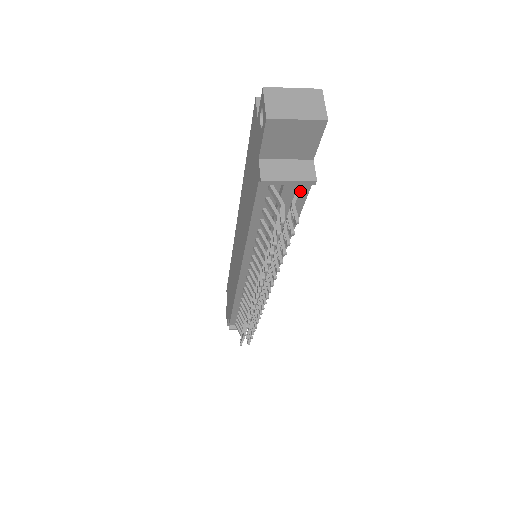
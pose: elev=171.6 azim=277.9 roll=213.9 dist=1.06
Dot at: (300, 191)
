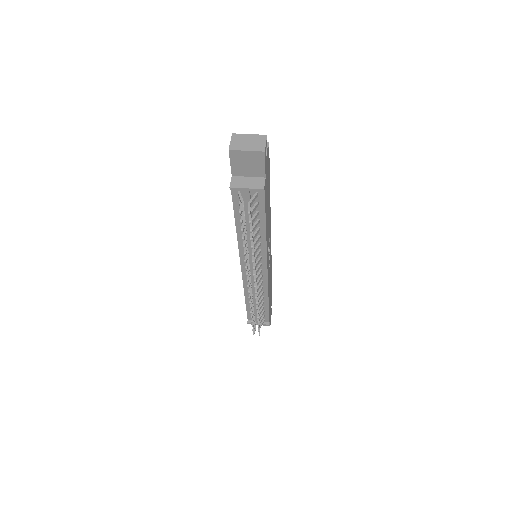
Dot at: (259, 198)
